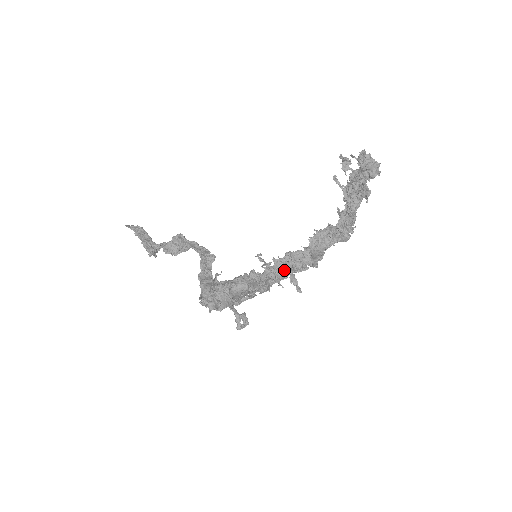
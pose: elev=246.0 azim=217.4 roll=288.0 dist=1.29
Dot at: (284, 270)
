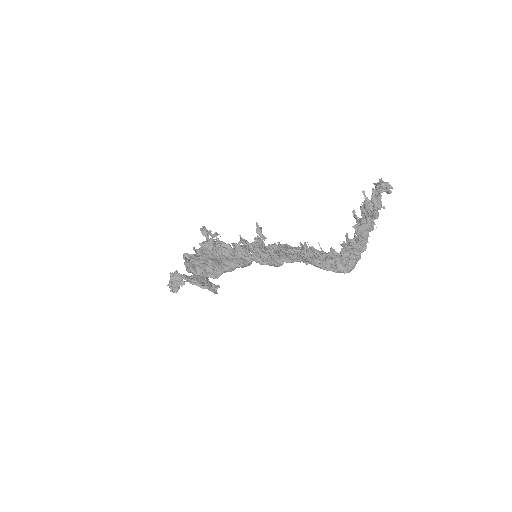
Dot at: (273, 252)
